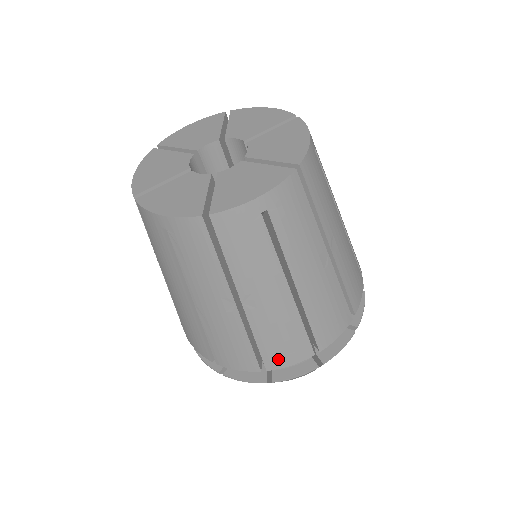
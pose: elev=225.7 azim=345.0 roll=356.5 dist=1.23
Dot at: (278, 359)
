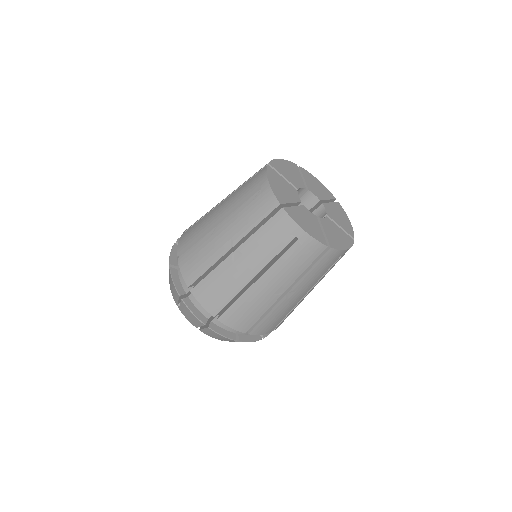
Dot at: (261, 329)
